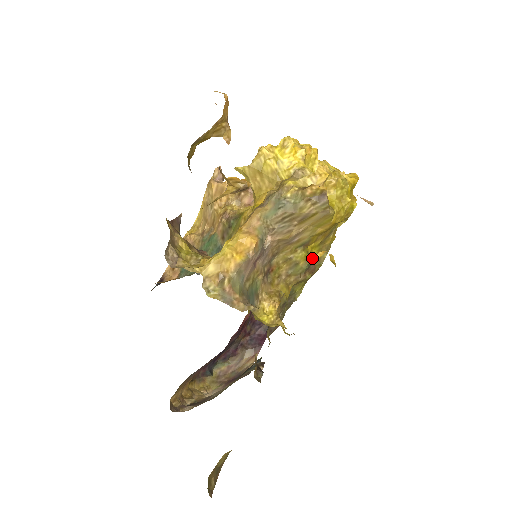
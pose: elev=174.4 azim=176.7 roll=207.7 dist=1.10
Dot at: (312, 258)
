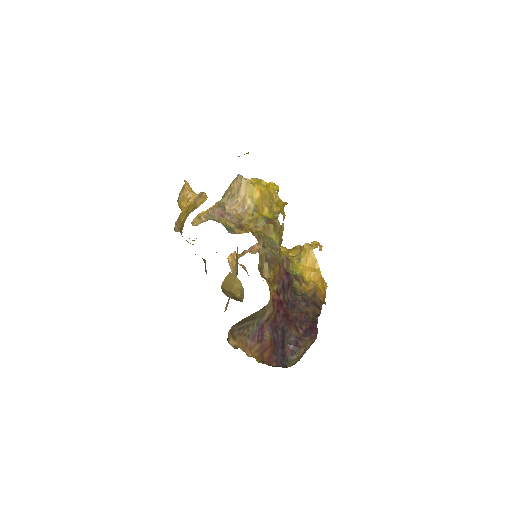
Dot at: occluded
